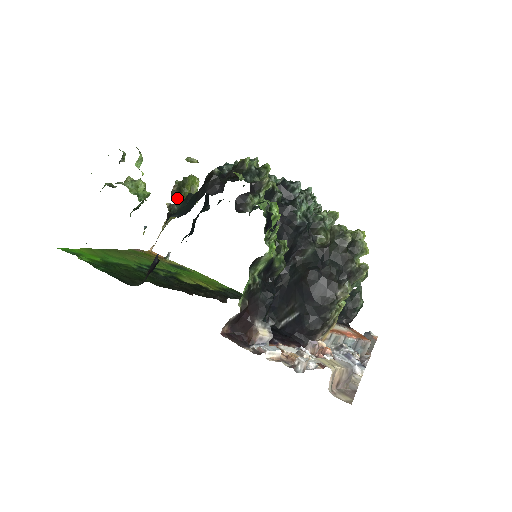
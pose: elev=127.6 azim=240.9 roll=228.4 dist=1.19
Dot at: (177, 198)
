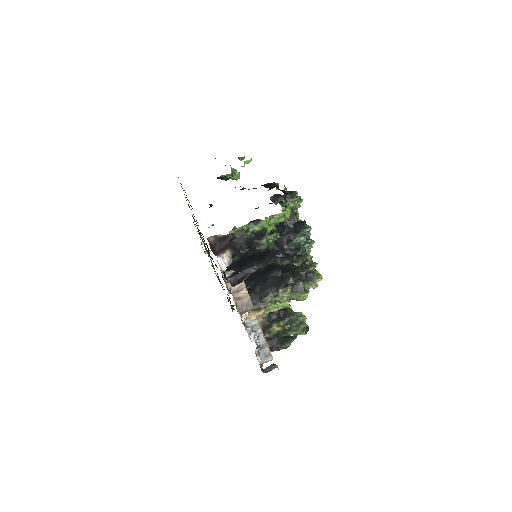
Dot at: occluded
